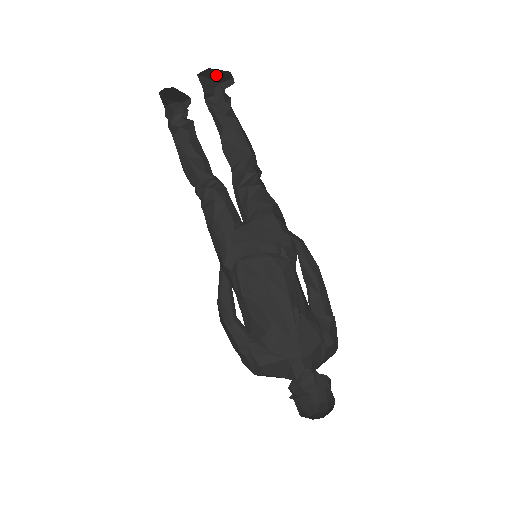
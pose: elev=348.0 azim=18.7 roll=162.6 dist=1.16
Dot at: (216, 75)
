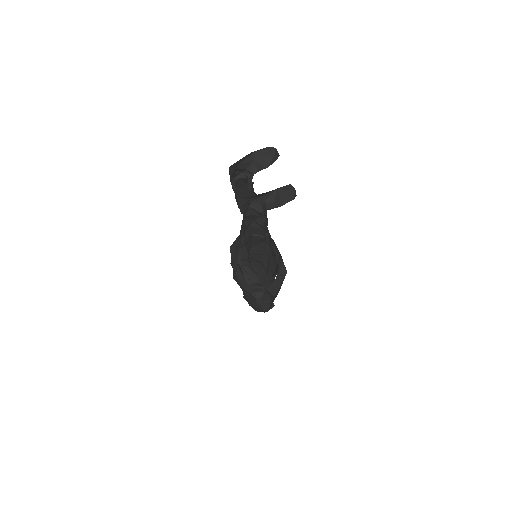
Dot at: occluded
